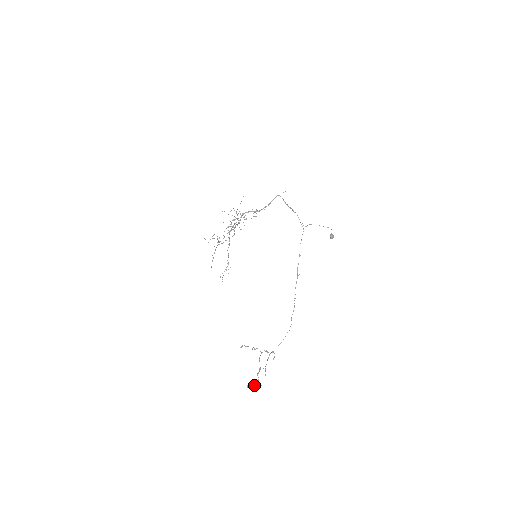
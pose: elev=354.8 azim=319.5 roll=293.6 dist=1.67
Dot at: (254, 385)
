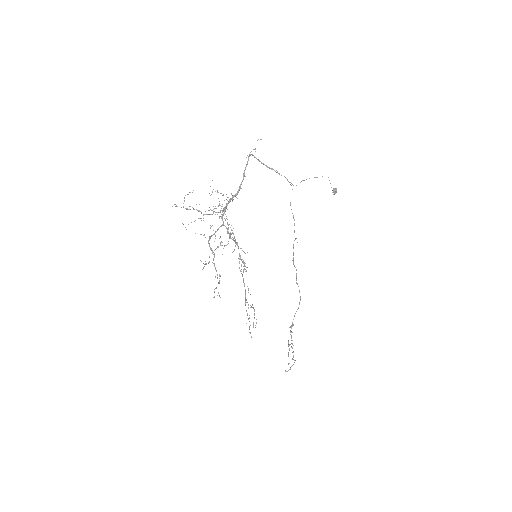
Dot at: occluded
